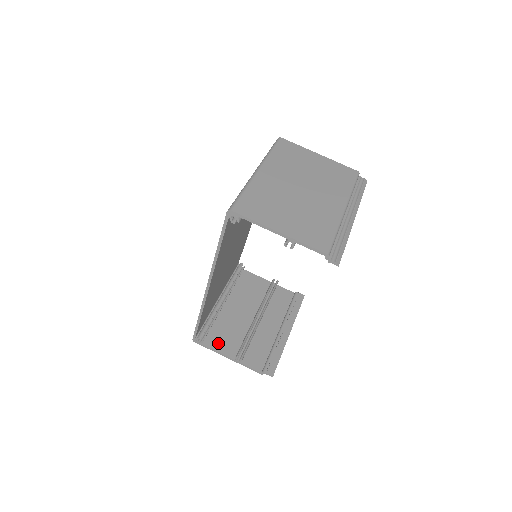
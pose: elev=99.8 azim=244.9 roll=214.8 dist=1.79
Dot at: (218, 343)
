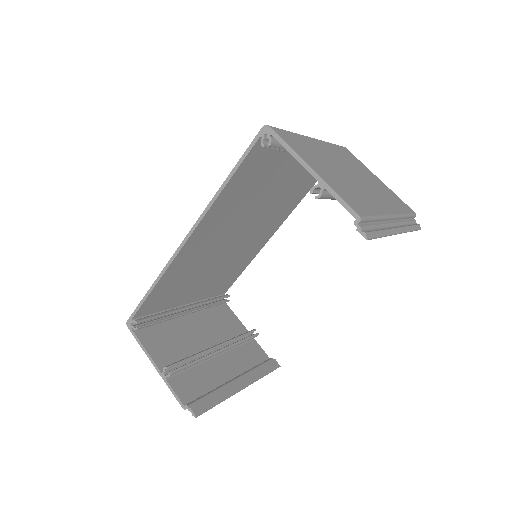
Dot at: (153, 344)
